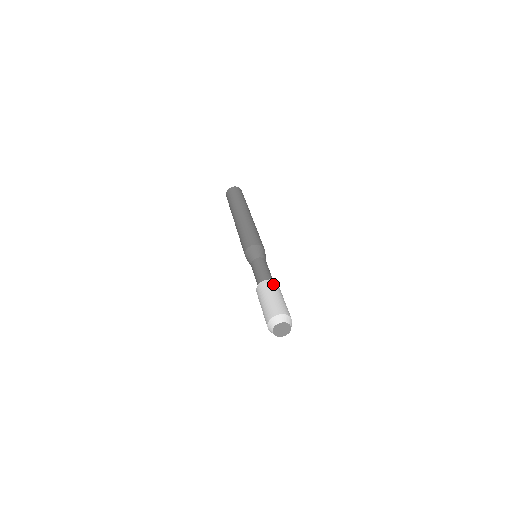
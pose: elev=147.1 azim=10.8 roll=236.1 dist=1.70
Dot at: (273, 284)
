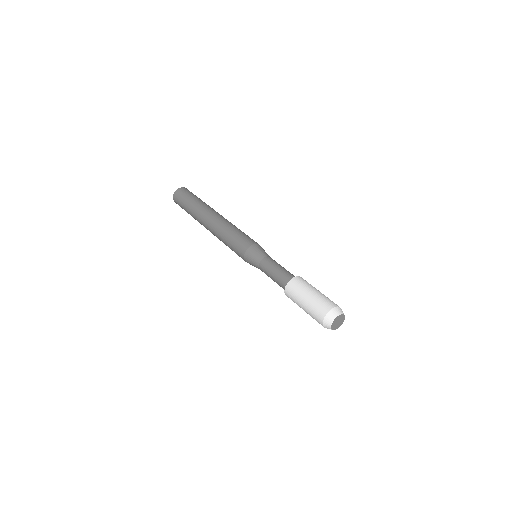
Dot at: (297, 282)
